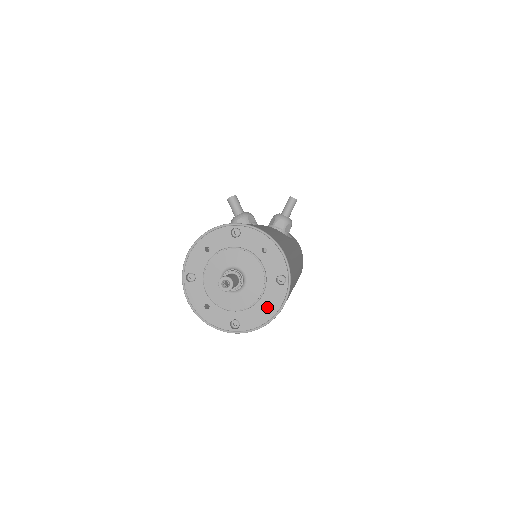
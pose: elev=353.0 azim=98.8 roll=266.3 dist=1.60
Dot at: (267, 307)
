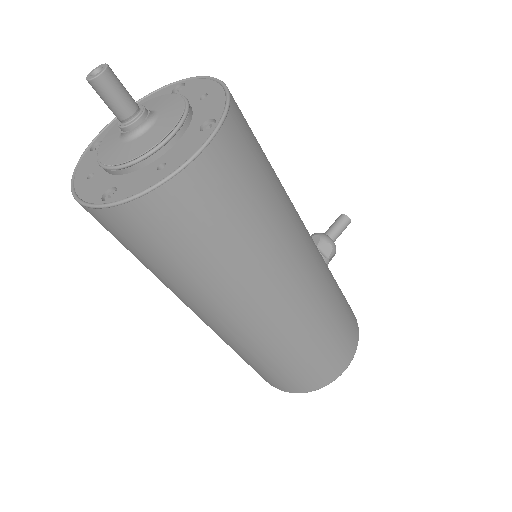
Dot at: (167, 163)
